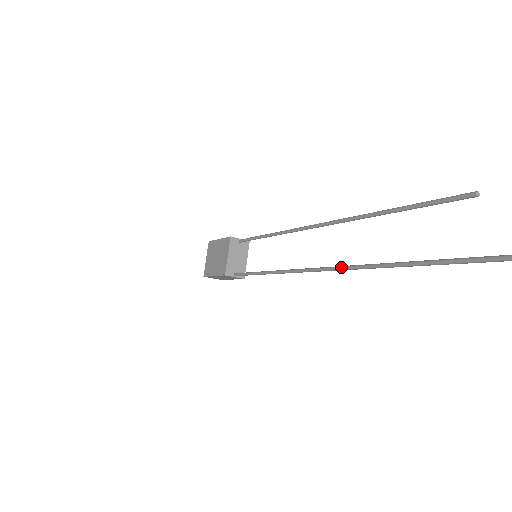
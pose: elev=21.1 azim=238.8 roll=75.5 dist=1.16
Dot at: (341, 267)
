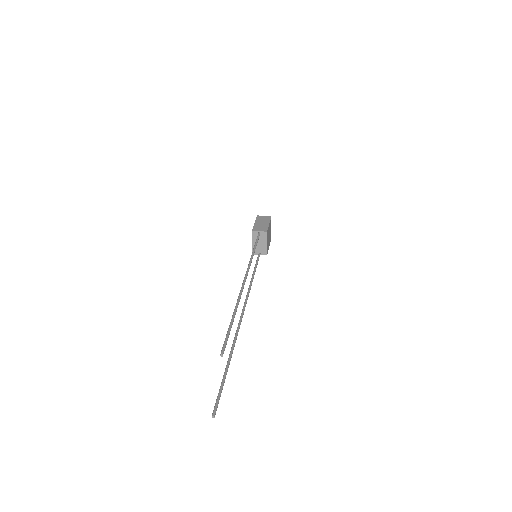
Dot at: (239, 320)
